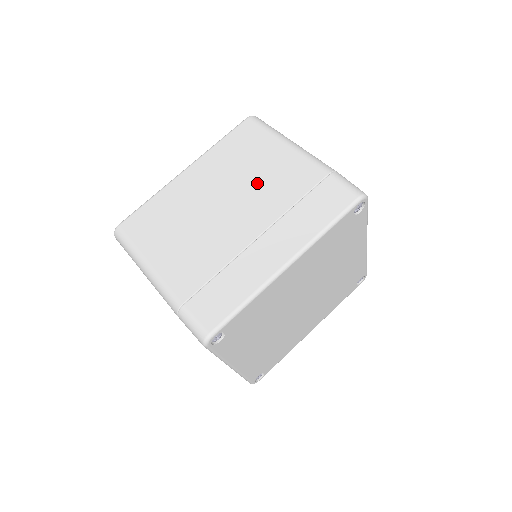
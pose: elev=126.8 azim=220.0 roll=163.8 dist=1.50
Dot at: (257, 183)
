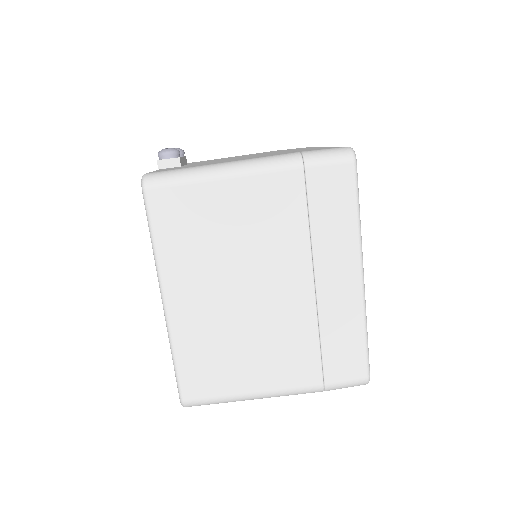
Dot at: (251, 243)
